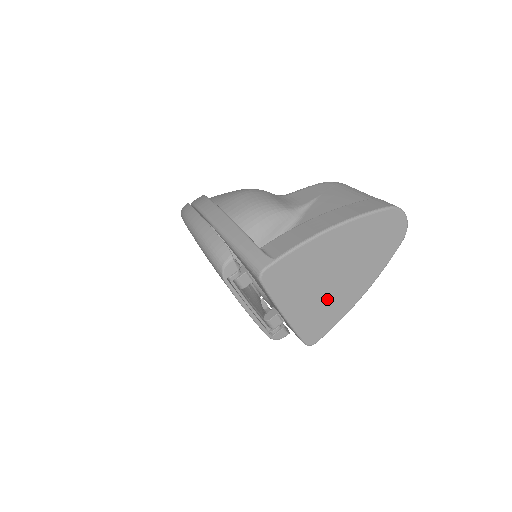
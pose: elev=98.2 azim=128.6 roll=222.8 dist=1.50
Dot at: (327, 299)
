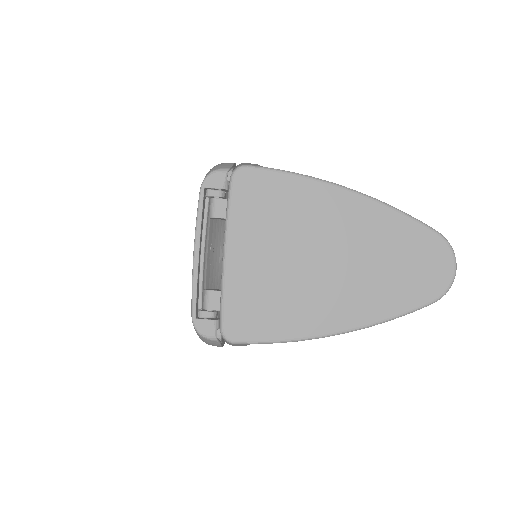
Dot at: (289, 286)
